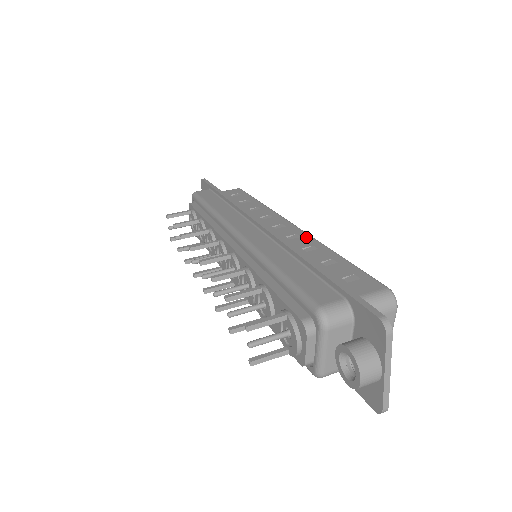
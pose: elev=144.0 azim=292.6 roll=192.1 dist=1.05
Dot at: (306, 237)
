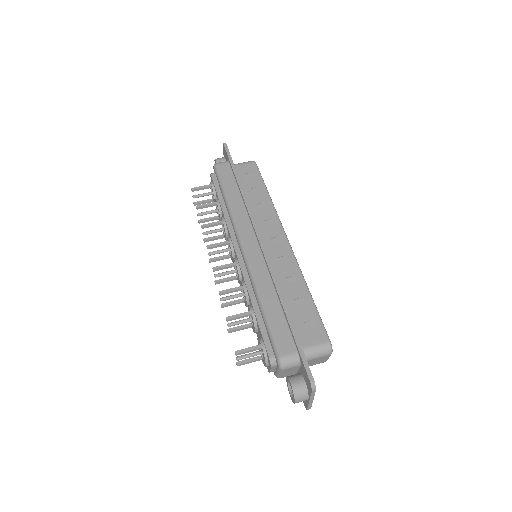
Dot at: (292, 262)
